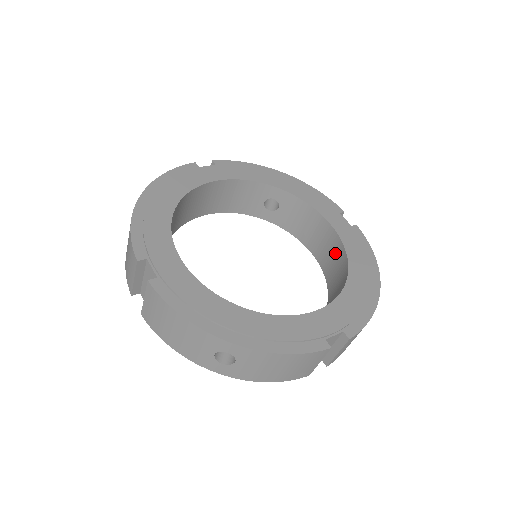
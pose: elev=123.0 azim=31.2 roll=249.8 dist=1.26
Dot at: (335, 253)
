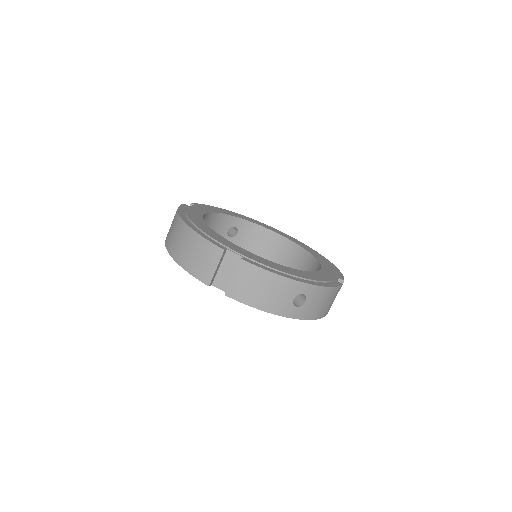
Dot at: (289, 252)
